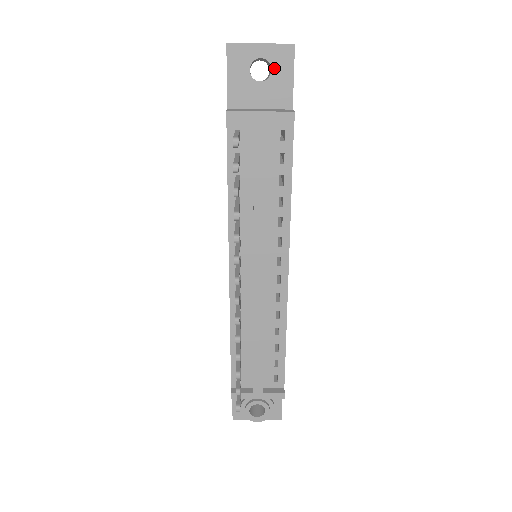
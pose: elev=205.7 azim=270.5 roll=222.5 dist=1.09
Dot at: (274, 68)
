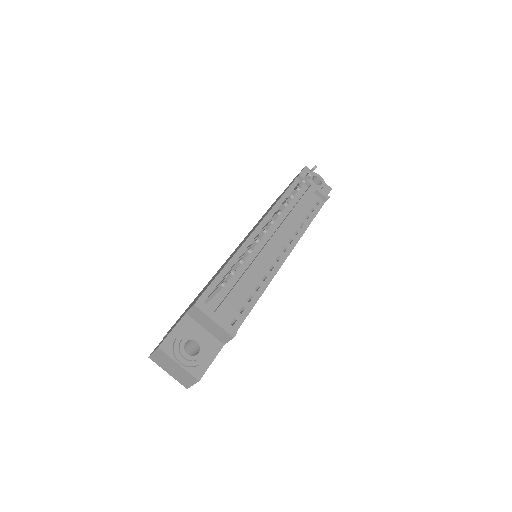
Dot at: (323, 185)
